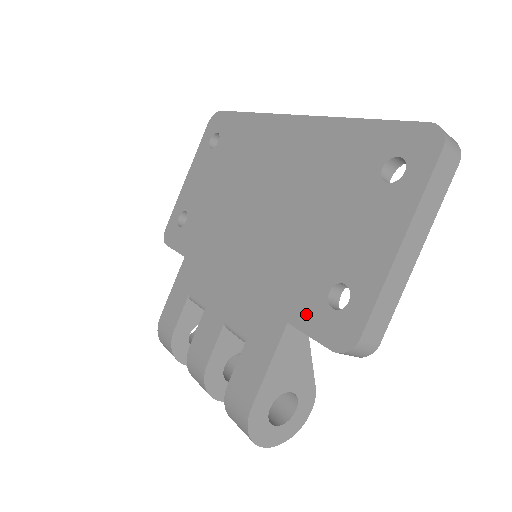
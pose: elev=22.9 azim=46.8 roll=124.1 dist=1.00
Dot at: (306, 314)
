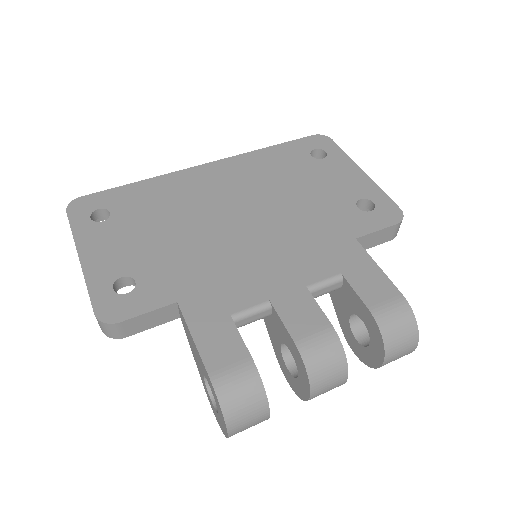
Dot at: (361, 225)
